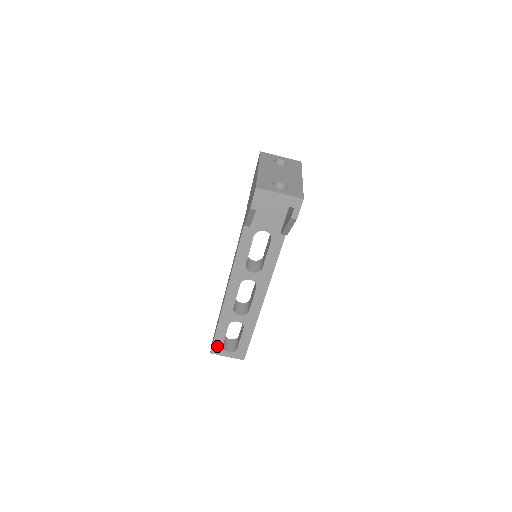
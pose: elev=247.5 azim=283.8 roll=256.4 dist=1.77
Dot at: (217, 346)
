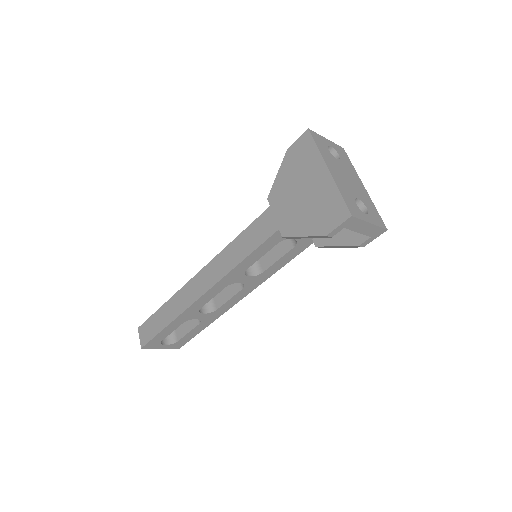
Dot at: (155, 341)
